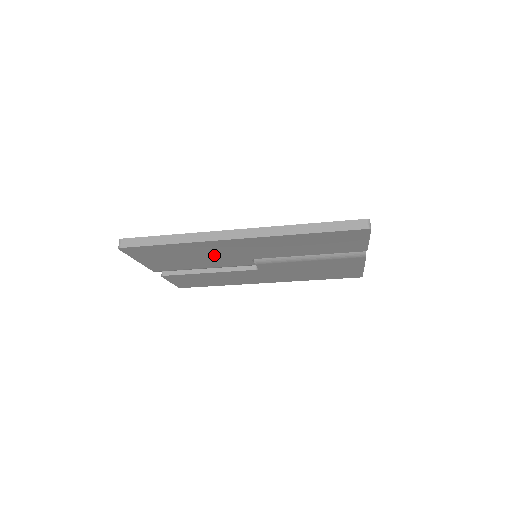
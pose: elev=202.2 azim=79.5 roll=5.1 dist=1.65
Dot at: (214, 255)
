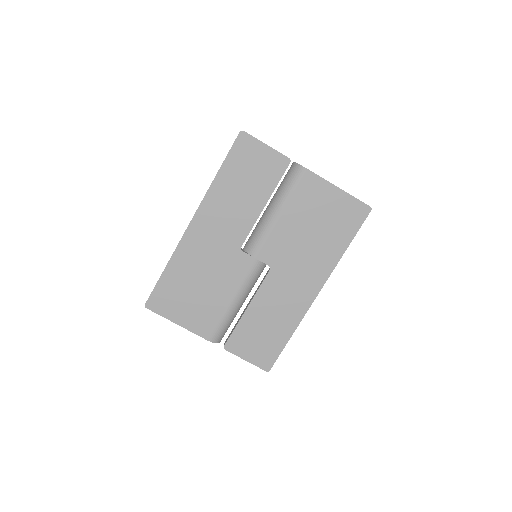
Dot at: (209, 266)
